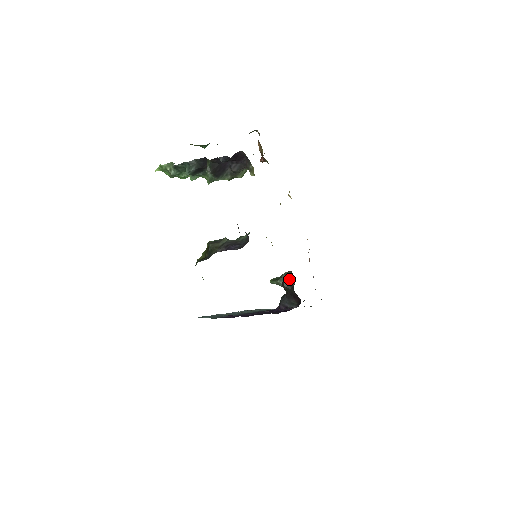
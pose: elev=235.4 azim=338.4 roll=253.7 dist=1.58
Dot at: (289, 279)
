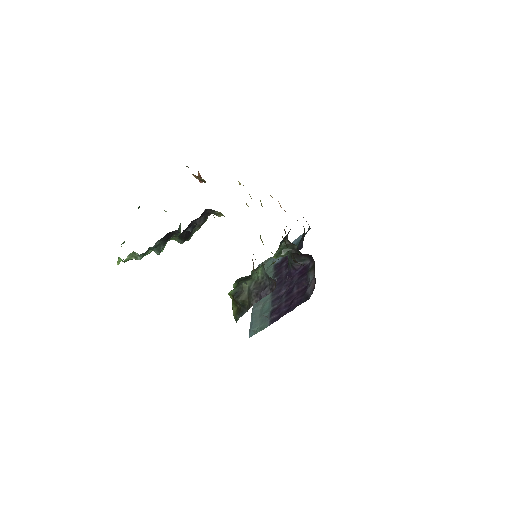
Dot at: (289, 247)
